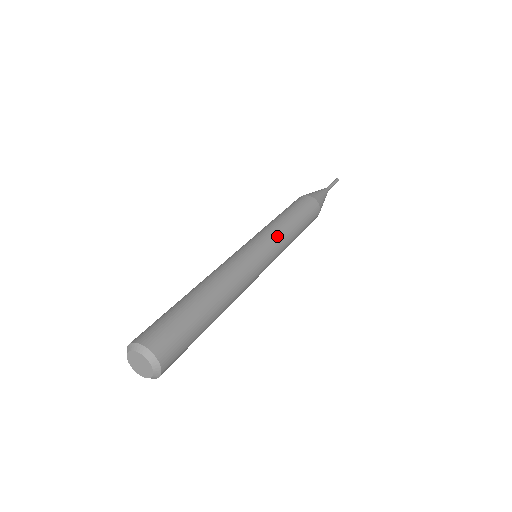
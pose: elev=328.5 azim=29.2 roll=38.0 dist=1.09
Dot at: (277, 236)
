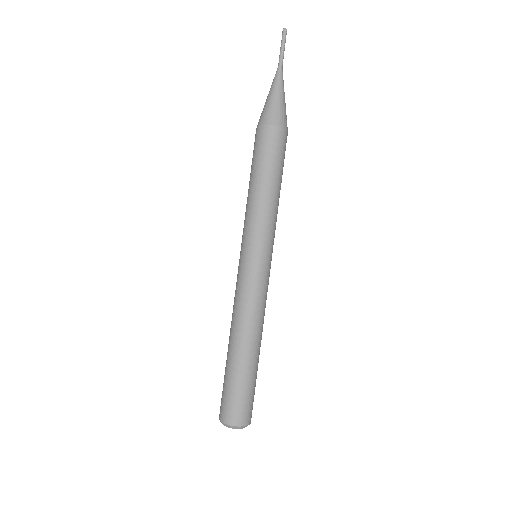
Dot at: (274, 232)
